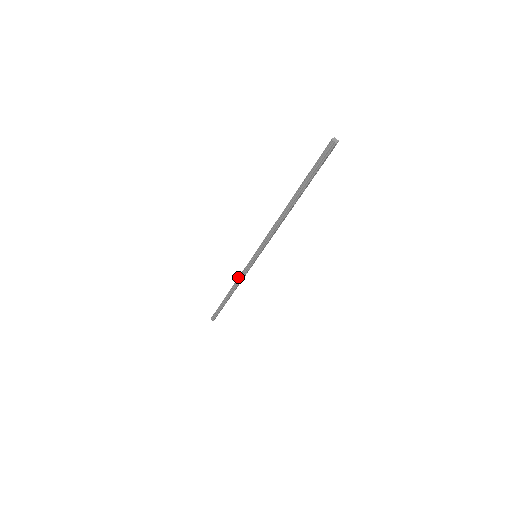
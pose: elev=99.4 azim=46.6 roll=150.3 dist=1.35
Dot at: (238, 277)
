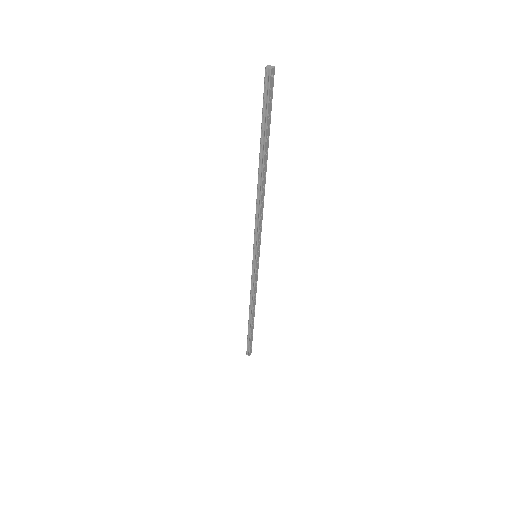
Dot at: (250, 290)
